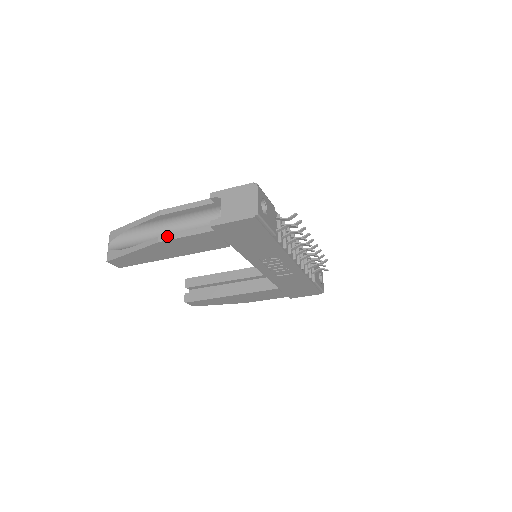
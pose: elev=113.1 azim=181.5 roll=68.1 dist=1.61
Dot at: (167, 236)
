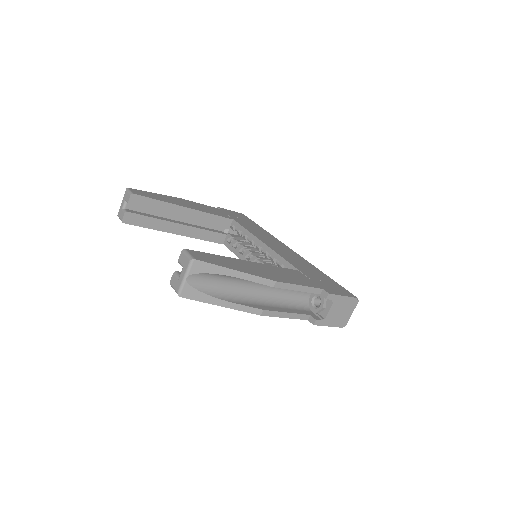
Dot at: (272, 312)
